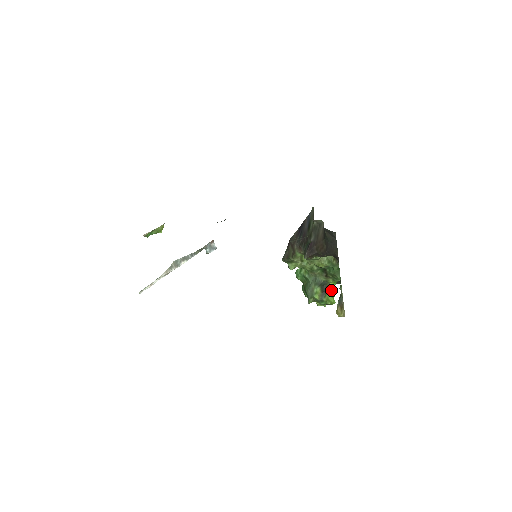
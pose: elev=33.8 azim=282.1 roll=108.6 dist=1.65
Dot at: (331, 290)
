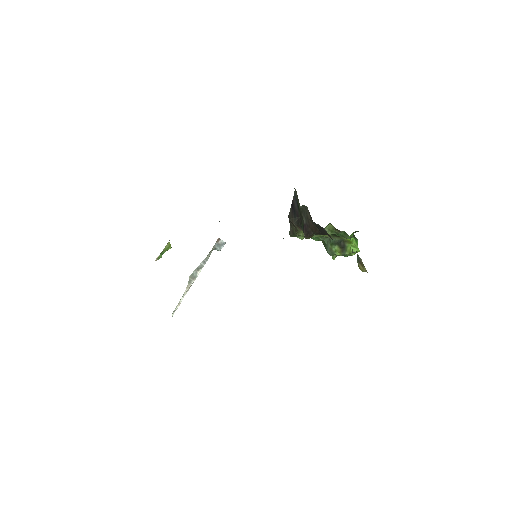
Dot at: (350, 243)
